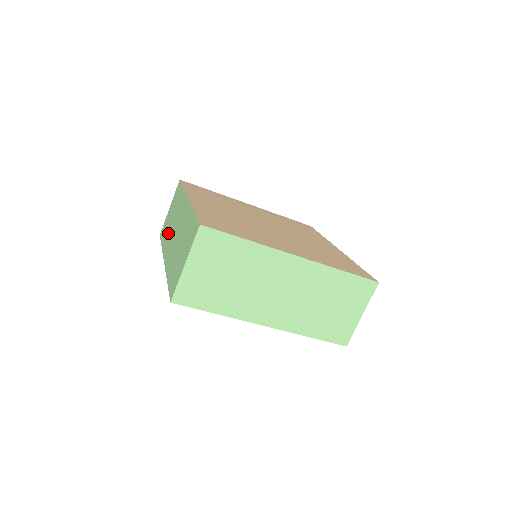
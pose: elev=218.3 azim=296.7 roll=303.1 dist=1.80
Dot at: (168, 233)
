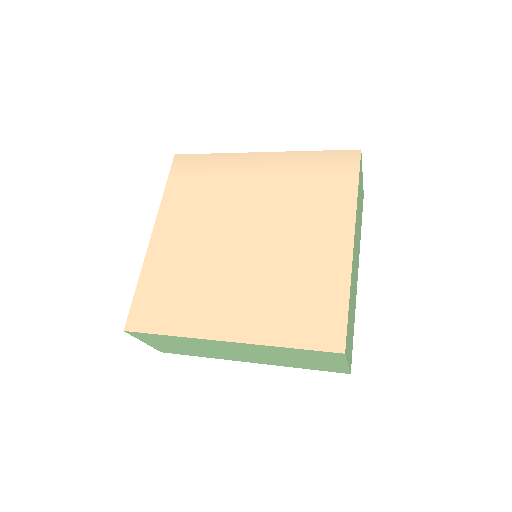
Dot at: occluded
